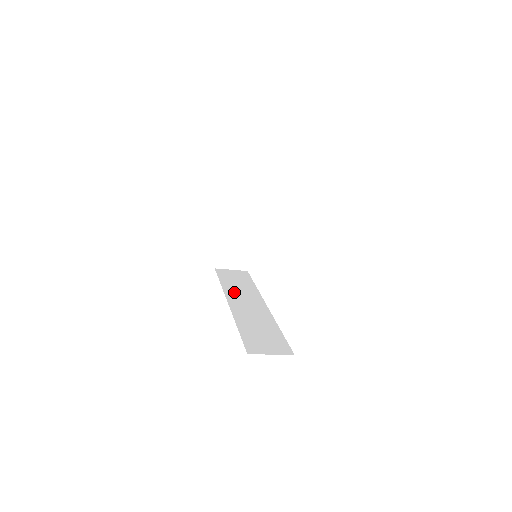
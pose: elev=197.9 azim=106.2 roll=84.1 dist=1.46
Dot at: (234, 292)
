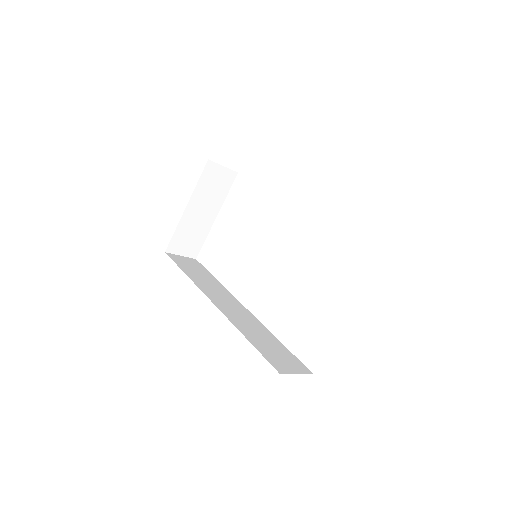
Dot at: (207, 288)
